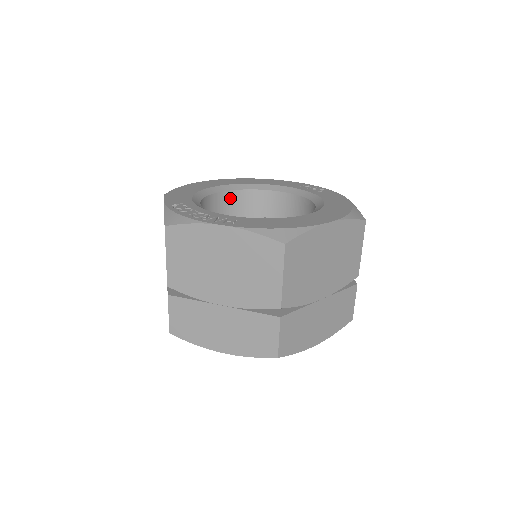
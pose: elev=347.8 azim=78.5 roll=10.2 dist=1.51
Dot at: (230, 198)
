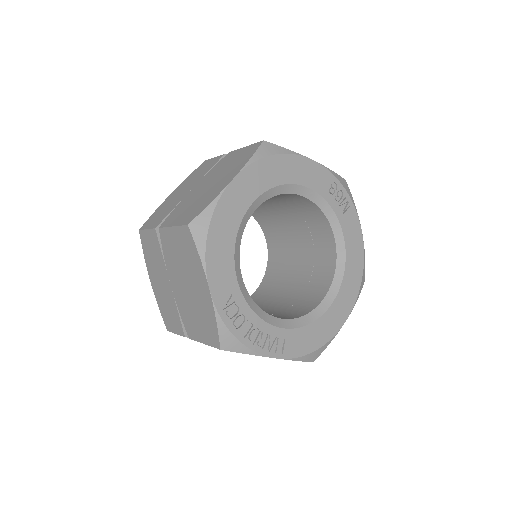
Dot at: occluded
